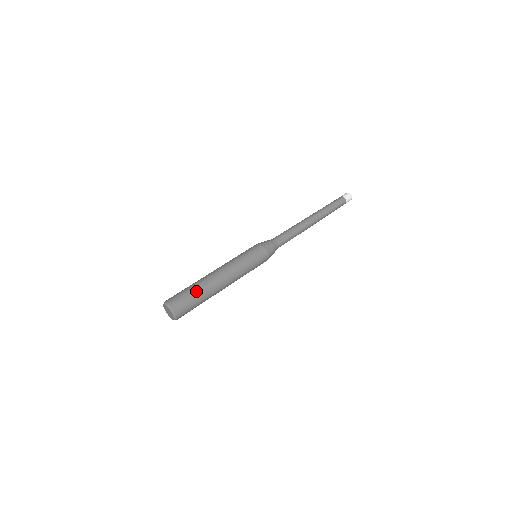
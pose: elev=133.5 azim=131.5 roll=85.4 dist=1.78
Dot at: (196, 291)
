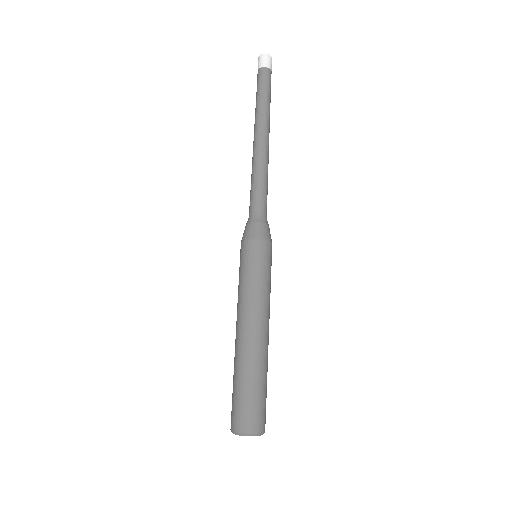
Dot at: (260, 382)
